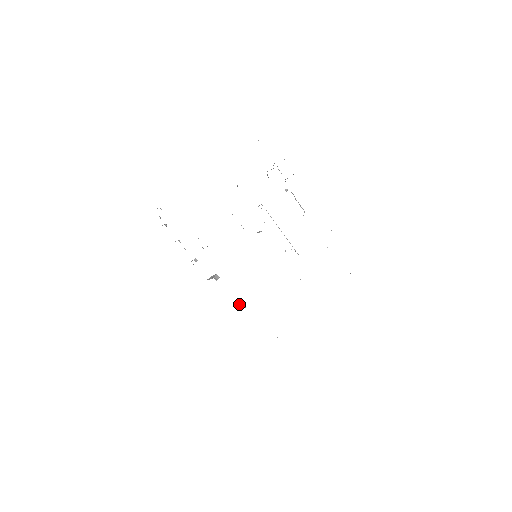
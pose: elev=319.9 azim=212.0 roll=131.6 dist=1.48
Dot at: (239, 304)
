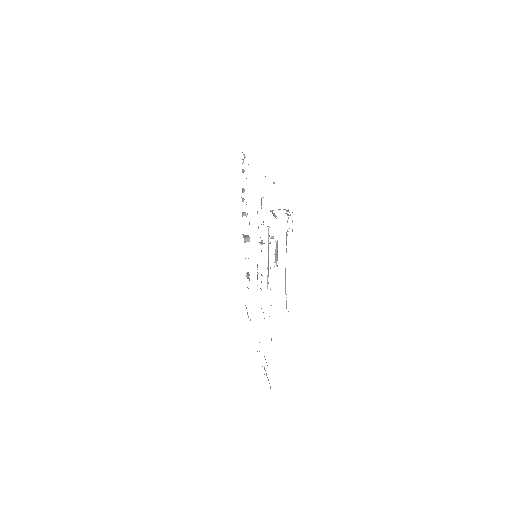
Dot at: (248, 272)
